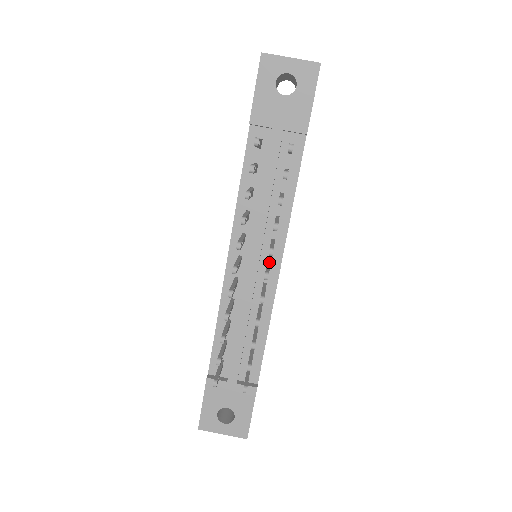
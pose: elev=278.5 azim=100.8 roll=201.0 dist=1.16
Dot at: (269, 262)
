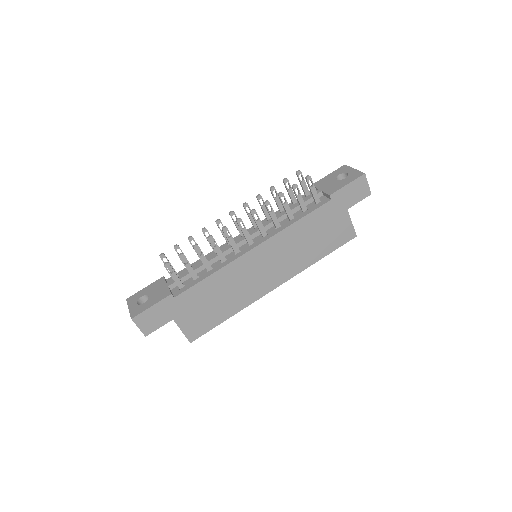
Dot at: (253, 241)
